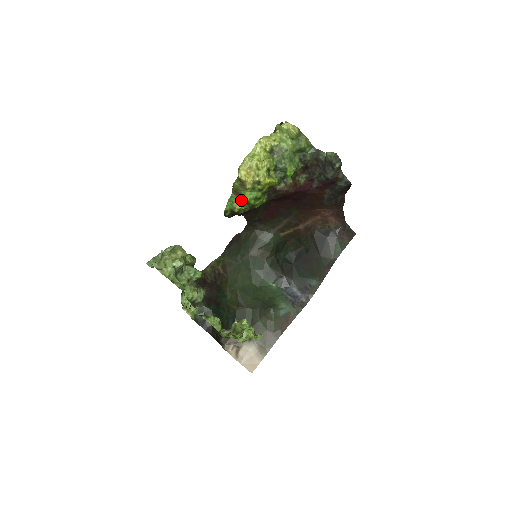
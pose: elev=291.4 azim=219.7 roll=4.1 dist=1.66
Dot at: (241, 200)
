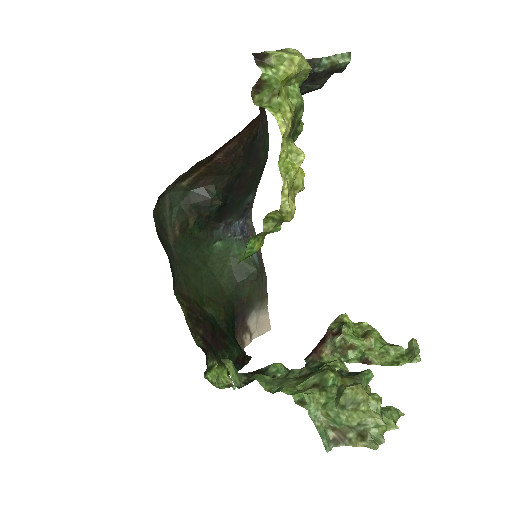
Dot at: occluded
